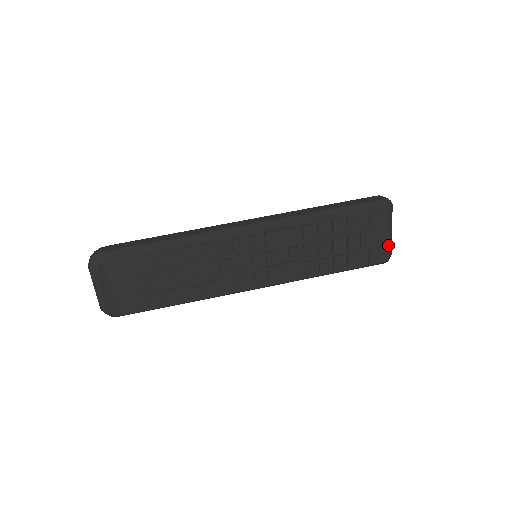
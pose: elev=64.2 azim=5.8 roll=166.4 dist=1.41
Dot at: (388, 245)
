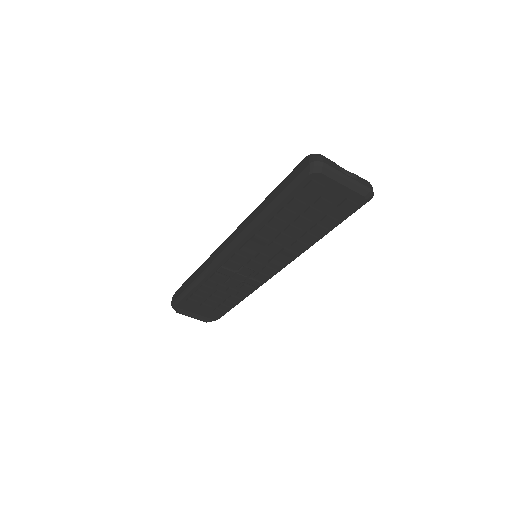
Dot at: (354, 191)
